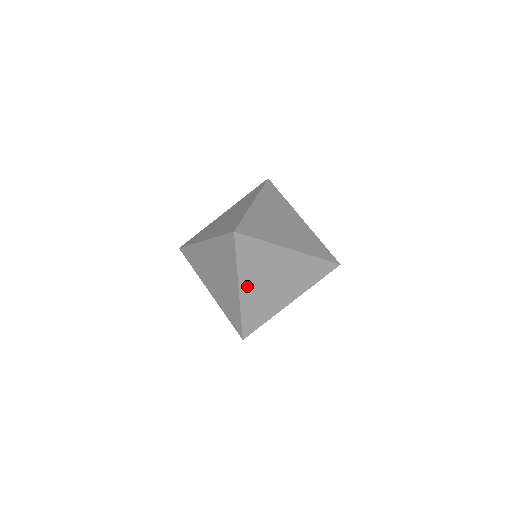
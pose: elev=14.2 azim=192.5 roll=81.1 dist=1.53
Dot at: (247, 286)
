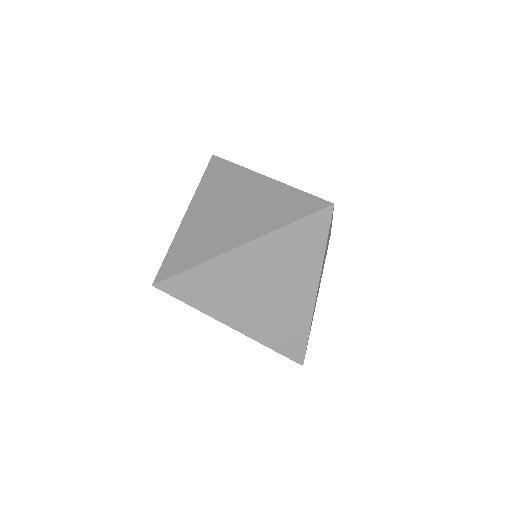
Dot at: occluded
